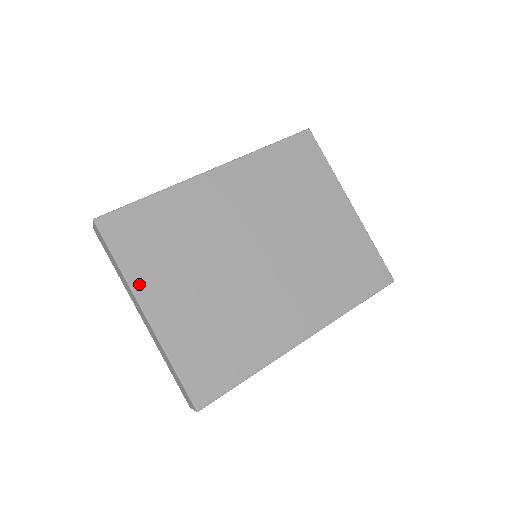
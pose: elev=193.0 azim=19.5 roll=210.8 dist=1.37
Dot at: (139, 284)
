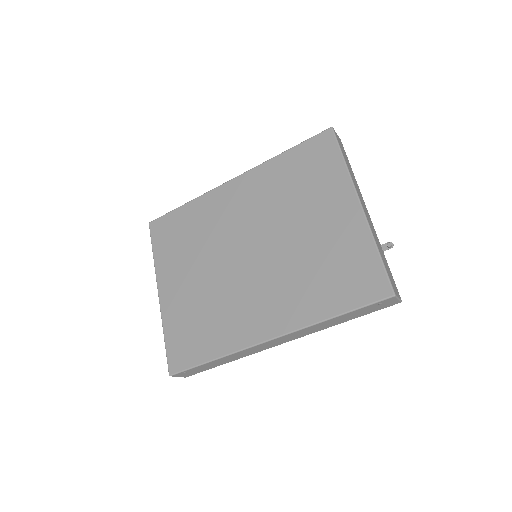
Dot at: (160, 270)
